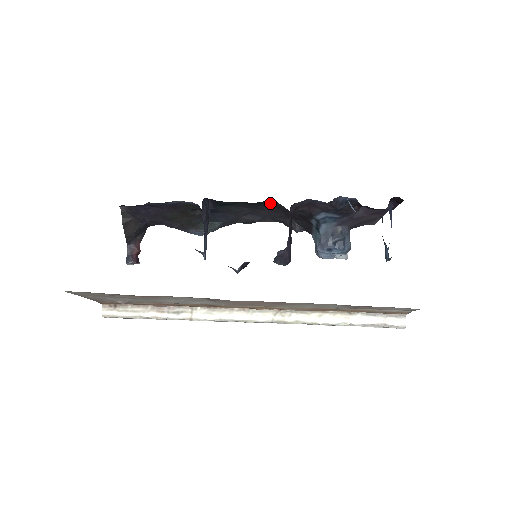
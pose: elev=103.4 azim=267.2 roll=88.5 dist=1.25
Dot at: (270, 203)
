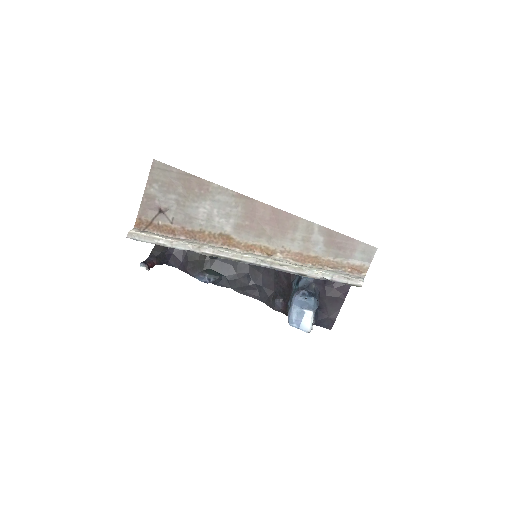
Dot at: occluded
